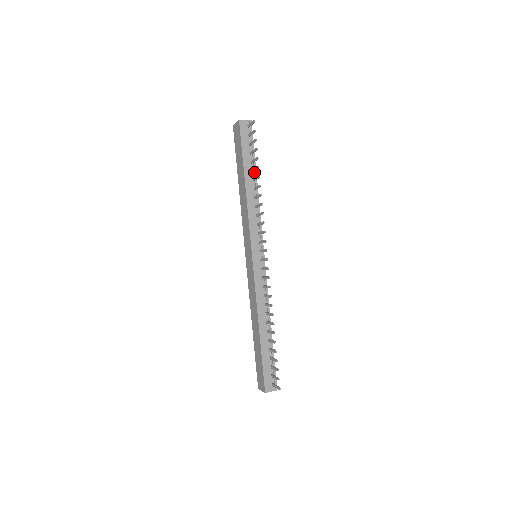
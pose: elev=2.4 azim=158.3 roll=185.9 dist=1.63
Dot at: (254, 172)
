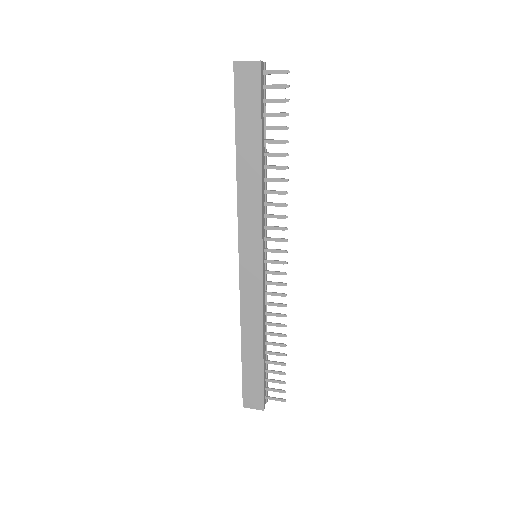
Dot at: (265, 143)
